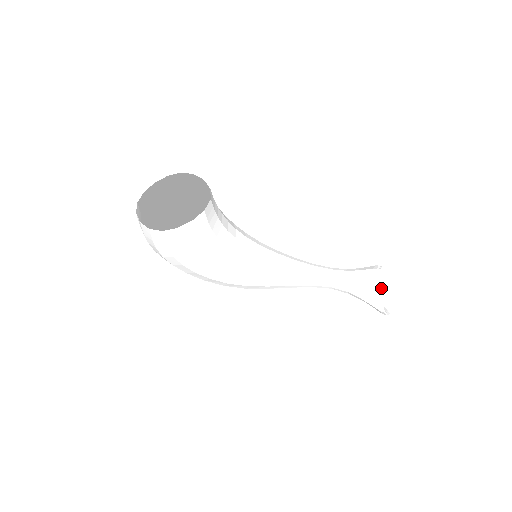
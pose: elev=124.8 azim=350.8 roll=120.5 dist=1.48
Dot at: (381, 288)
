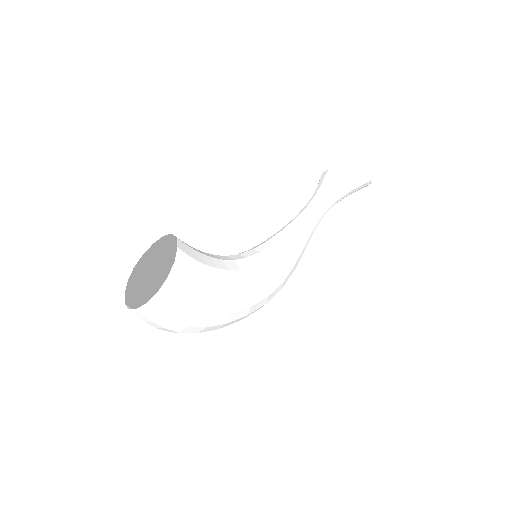
Dot at: occluded
